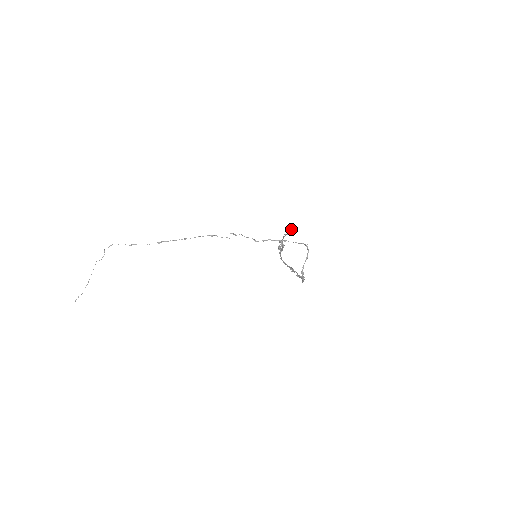
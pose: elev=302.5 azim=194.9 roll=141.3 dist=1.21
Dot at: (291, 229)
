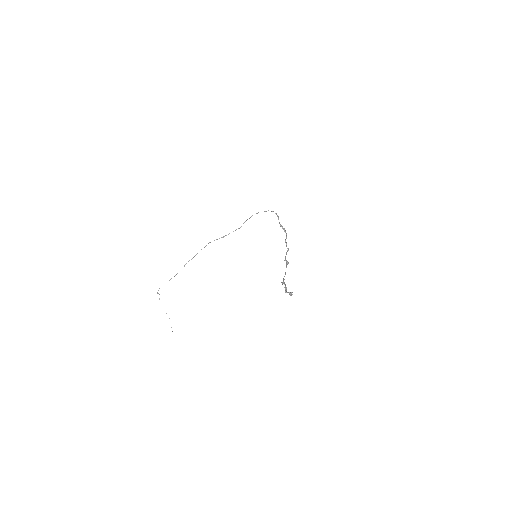
Dot at: (291, 295)
